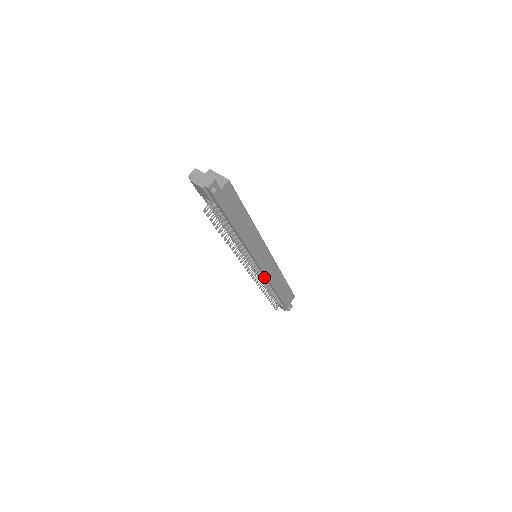
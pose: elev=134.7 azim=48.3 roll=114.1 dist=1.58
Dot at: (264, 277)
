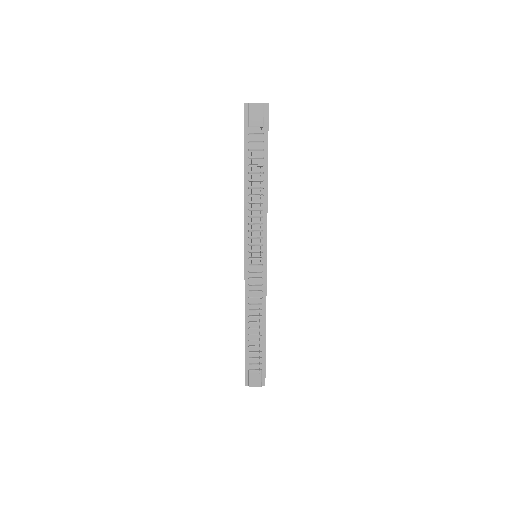
Dot at: (262, 290)
